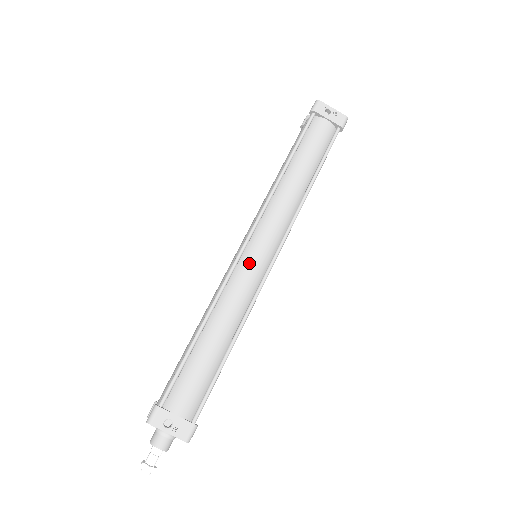
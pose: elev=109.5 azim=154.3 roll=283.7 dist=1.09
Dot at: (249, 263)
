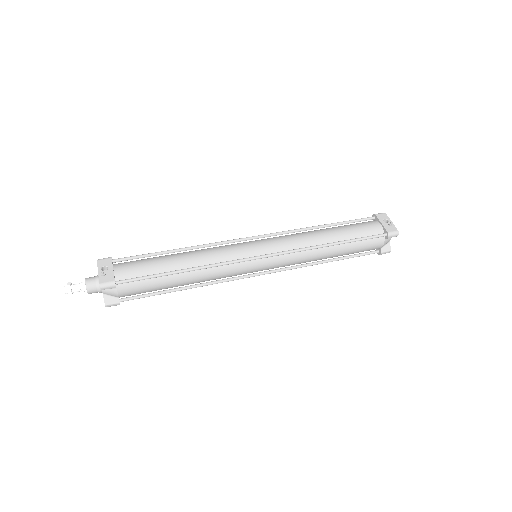
Dot at: (244, 245)
